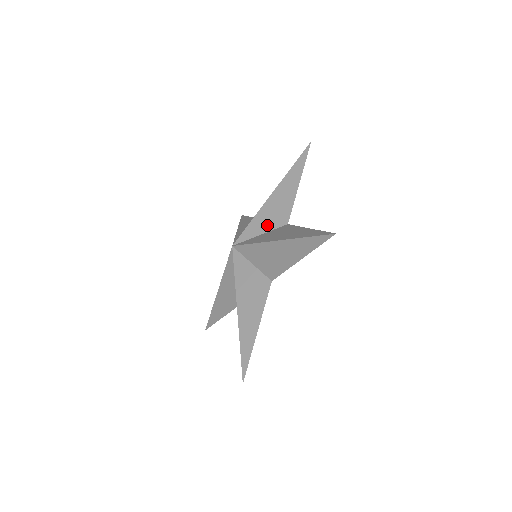
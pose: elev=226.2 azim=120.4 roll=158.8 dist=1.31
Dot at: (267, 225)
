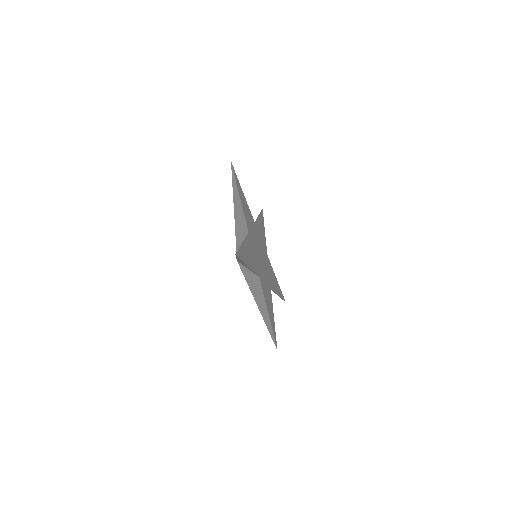
Dot at: occluded
